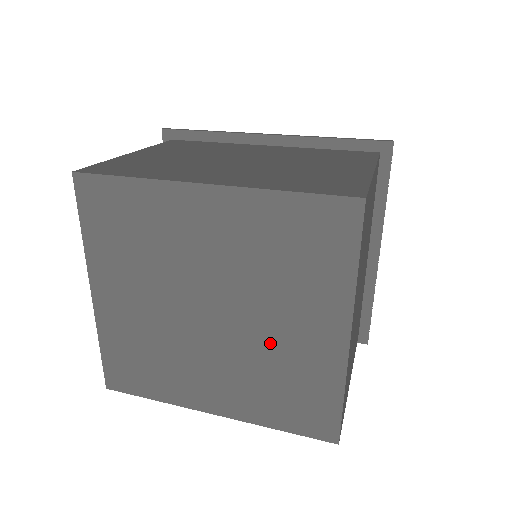
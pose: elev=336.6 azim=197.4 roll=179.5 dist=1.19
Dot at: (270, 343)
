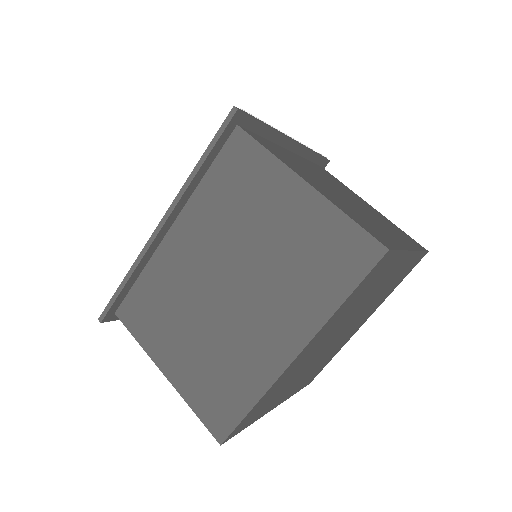
Dot at: (375, 297)
